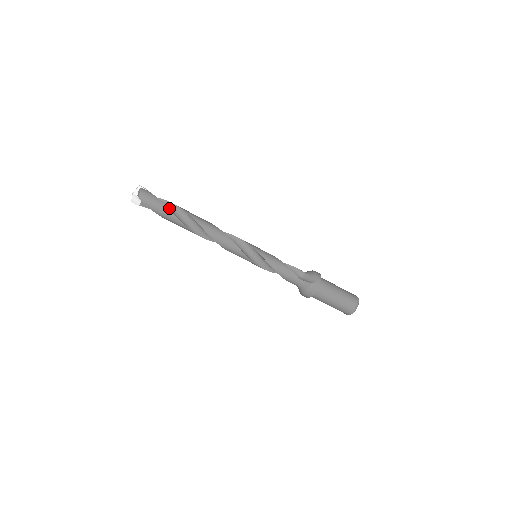
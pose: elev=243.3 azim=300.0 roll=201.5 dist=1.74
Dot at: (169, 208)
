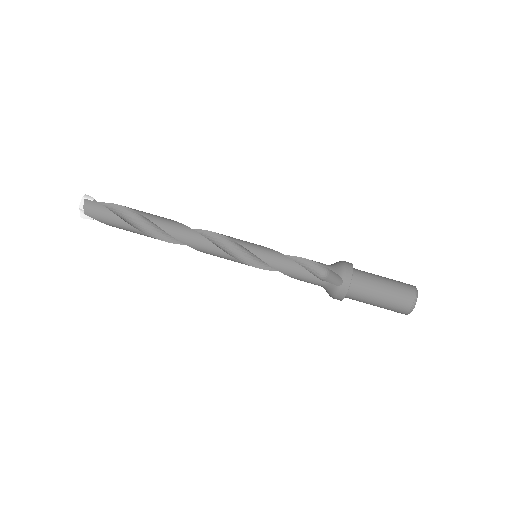
Dot at: (128, 216)
